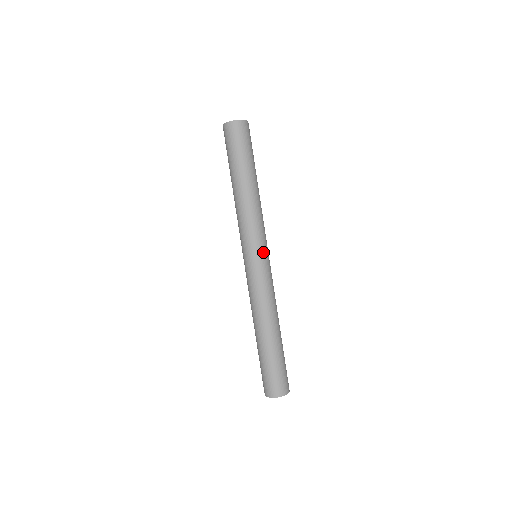
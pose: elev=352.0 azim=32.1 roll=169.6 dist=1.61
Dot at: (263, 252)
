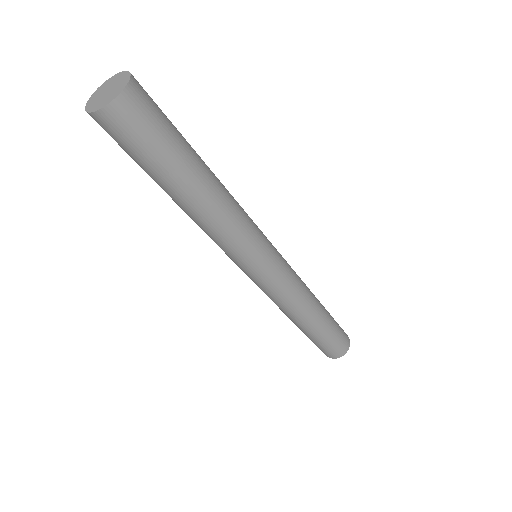
Dot at: (266, 260)
